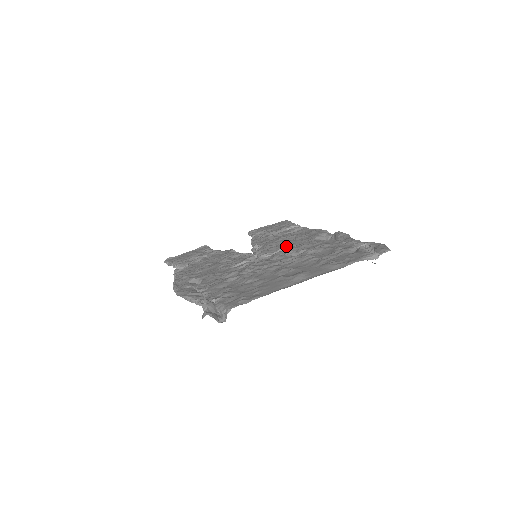
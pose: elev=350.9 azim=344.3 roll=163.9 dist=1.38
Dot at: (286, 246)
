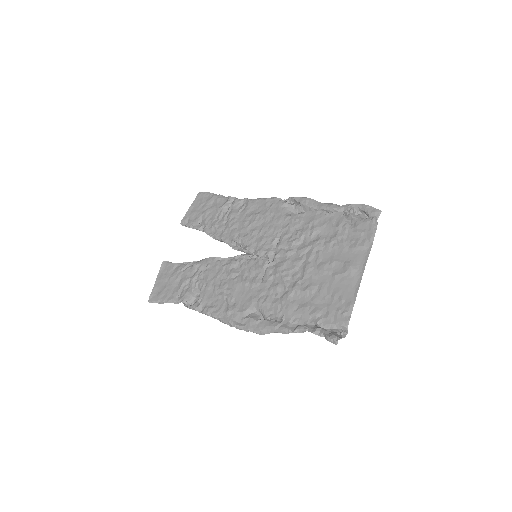
Dot at: (273, 235)
